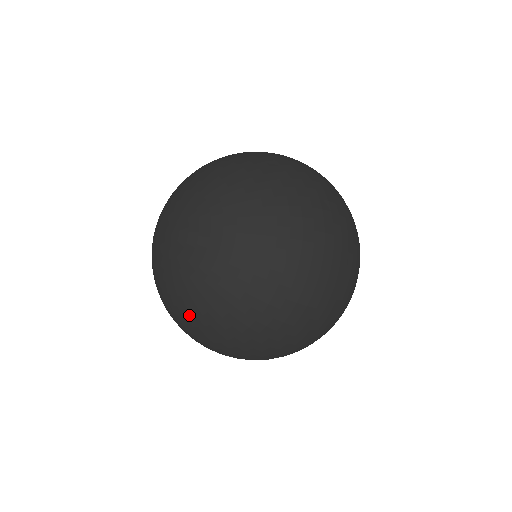
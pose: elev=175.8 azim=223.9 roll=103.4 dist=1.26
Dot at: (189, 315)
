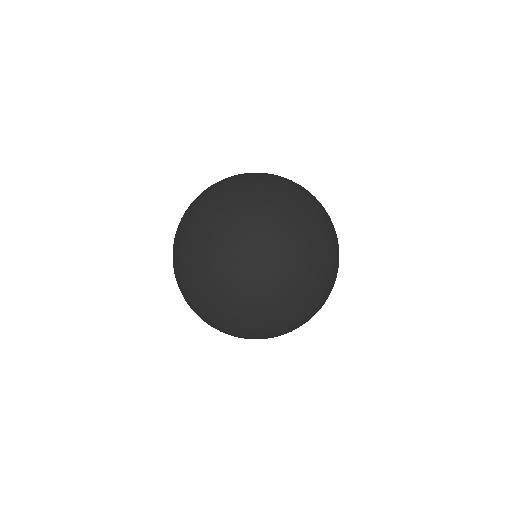
Dot at: occluded
